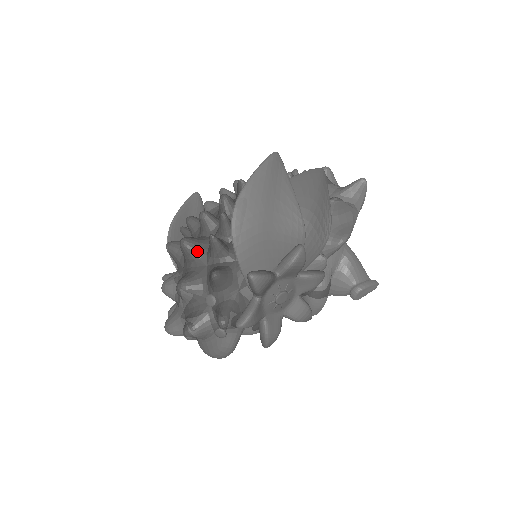
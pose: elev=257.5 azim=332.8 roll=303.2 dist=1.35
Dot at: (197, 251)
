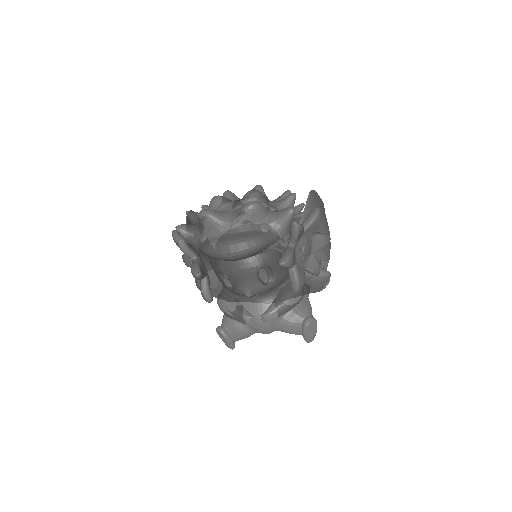
Dot at: occluded
